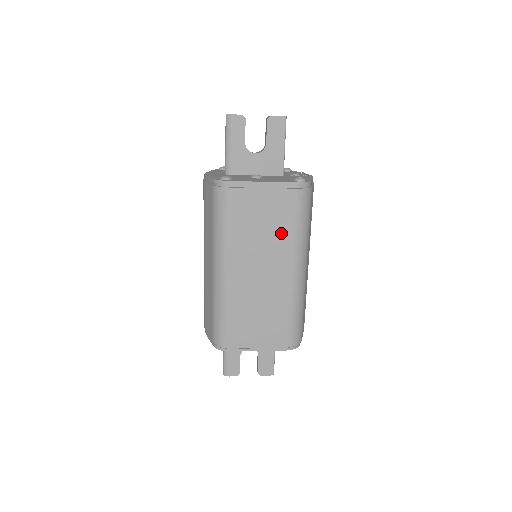
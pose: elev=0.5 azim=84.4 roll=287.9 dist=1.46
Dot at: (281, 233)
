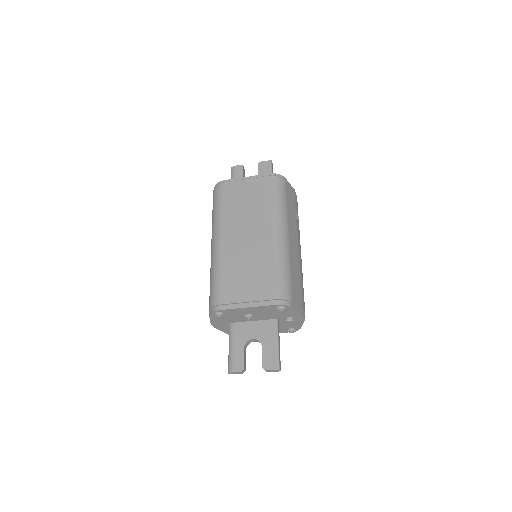
Dot at: (261, 206)
